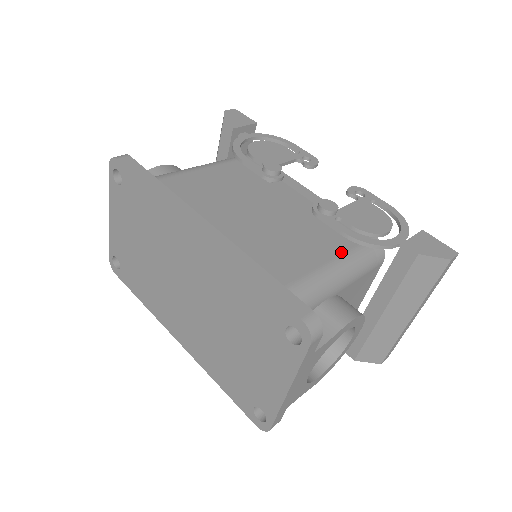
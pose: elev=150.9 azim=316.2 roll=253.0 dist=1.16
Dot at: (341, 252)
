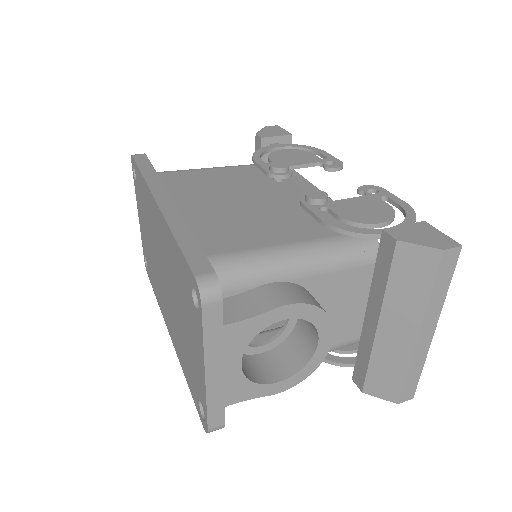
Dot at: (310, 238)
